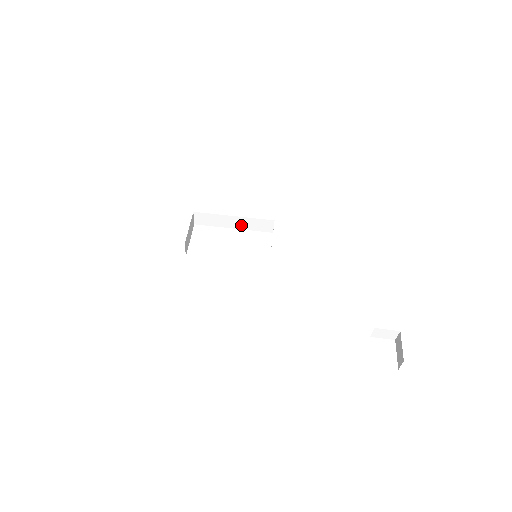
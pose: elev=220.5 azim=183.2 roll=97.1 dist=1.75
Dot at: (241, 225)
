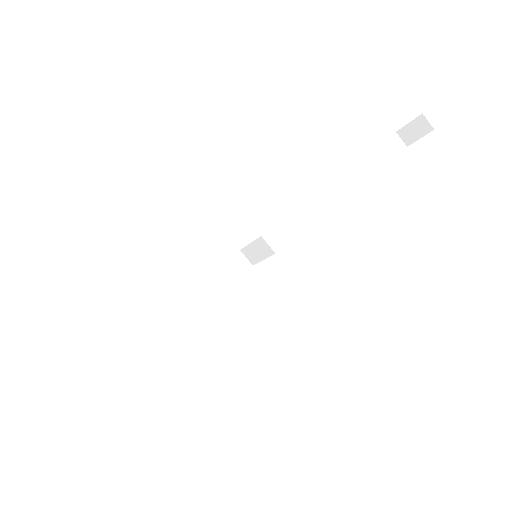
Dot at: (222, 284)
